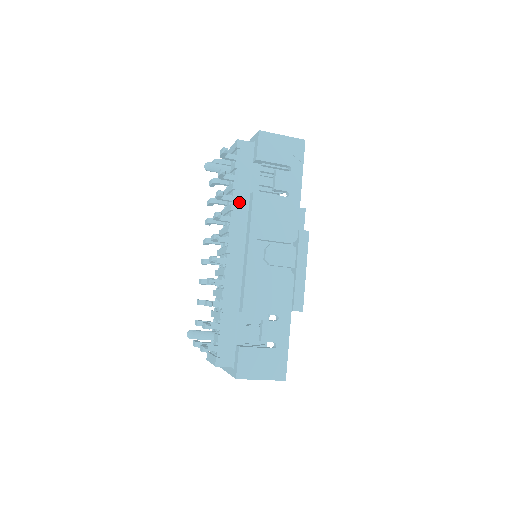
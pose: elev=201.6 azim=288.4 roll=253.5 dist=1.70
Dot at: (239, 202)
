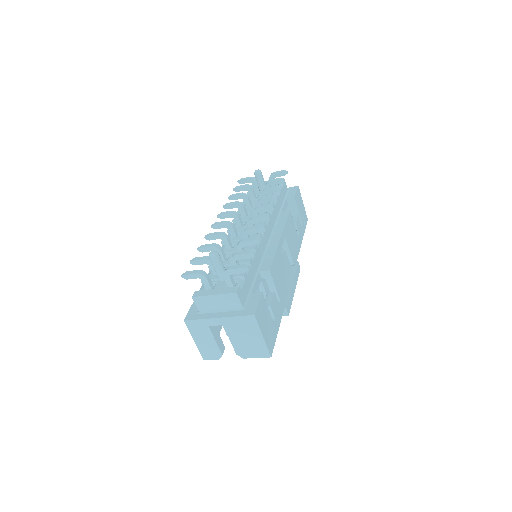
Dot at: (276, 208)
